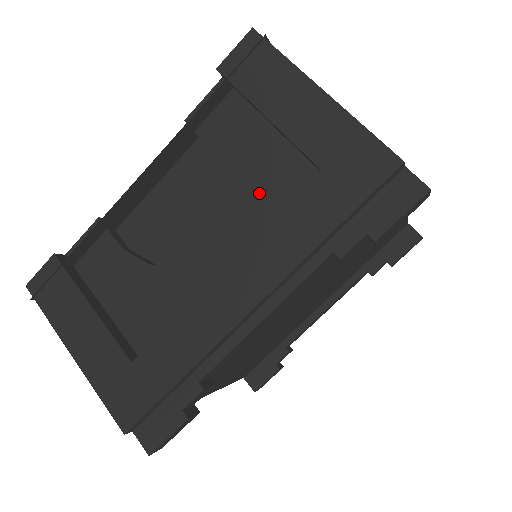
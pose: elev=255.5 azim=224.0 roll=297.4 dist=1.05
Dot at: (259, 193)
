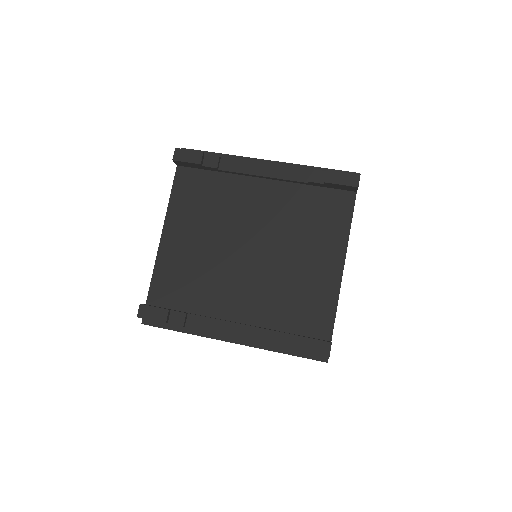
Dot at: occluded
